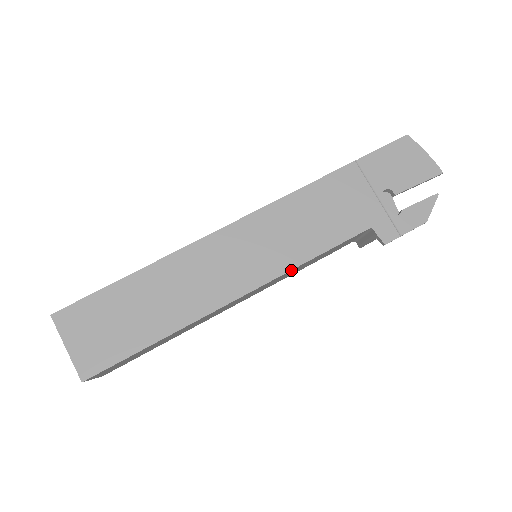
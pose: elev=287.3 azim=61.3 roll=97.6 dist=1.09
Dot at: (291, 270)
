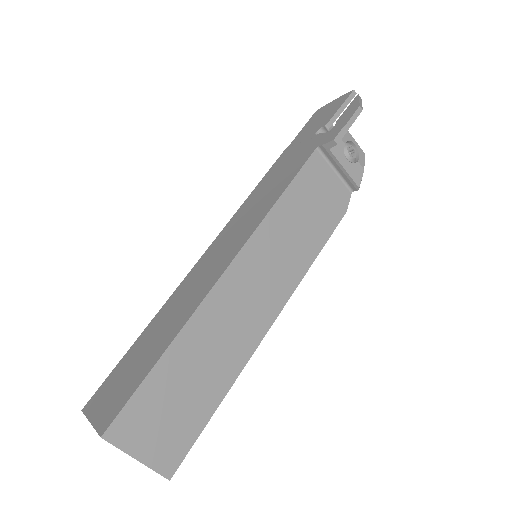
Dot at: (267, 218)
